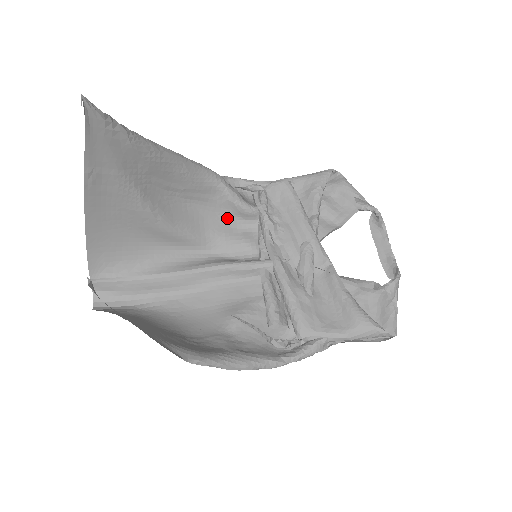
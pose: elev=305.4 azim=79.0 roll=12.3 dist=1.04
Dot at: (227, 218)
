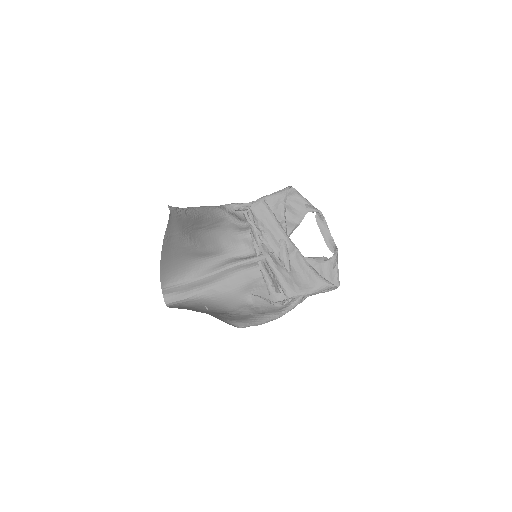
Dot at: (231, 232)
